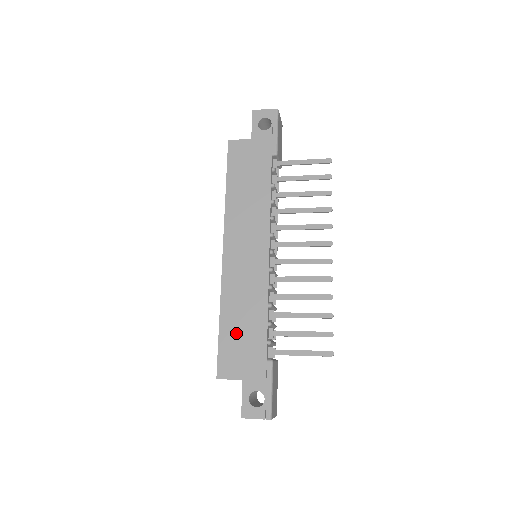
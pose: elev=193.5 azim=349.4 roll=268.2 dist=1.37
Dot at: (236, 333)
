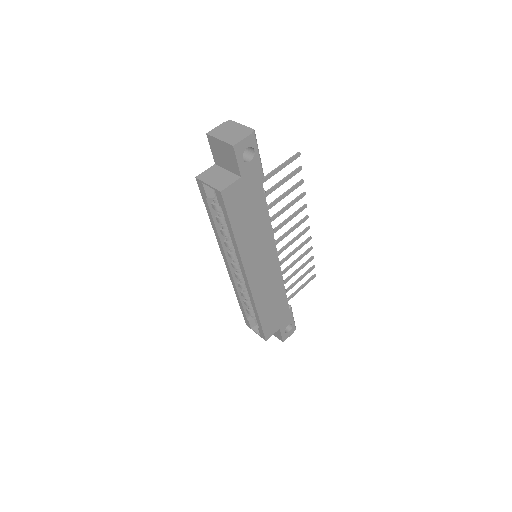
Dot at: (270, 313)
